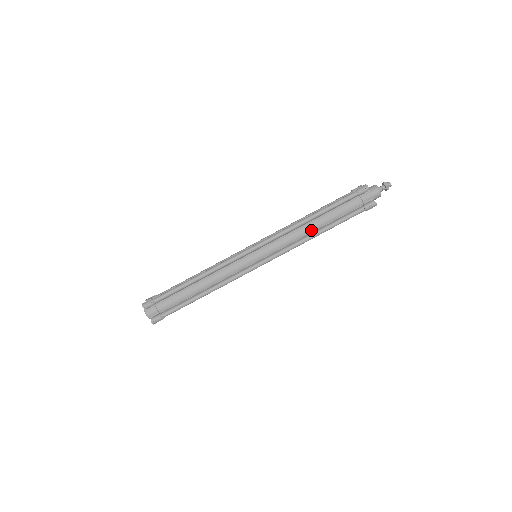
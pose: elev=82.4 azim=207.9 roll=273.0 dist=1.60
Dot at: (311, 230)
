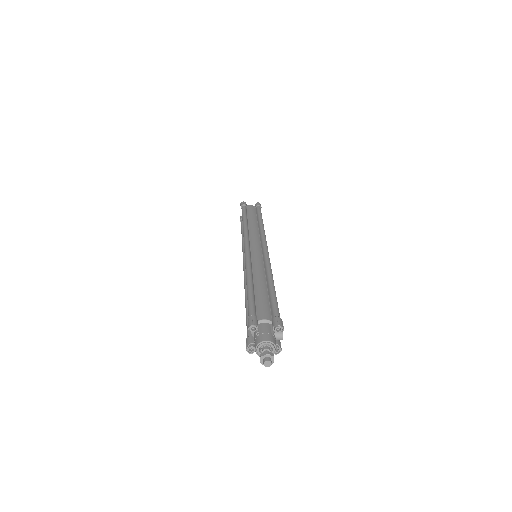
Dot at: occluded
